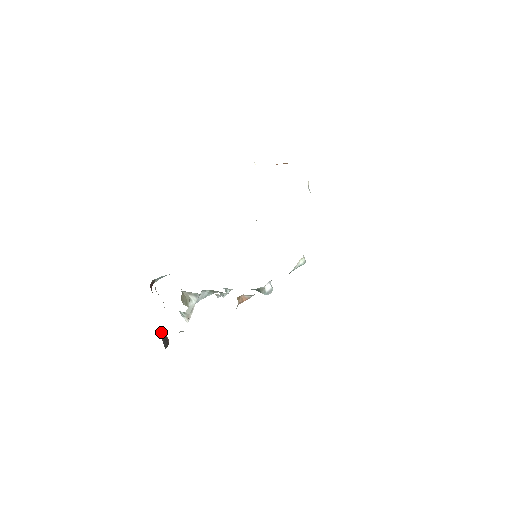
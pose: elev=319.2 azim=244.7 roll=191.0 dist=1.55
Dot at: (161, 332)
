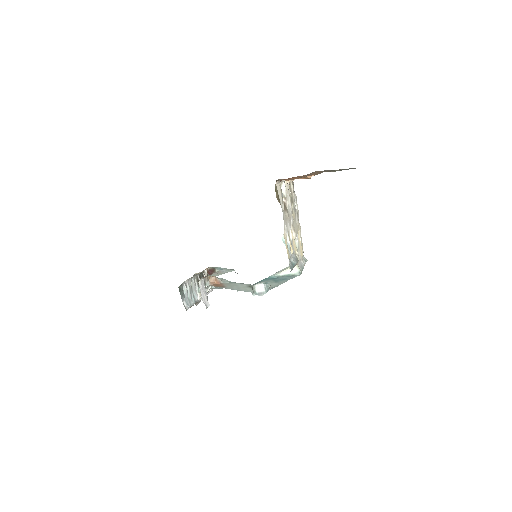
Dot at: occluded
